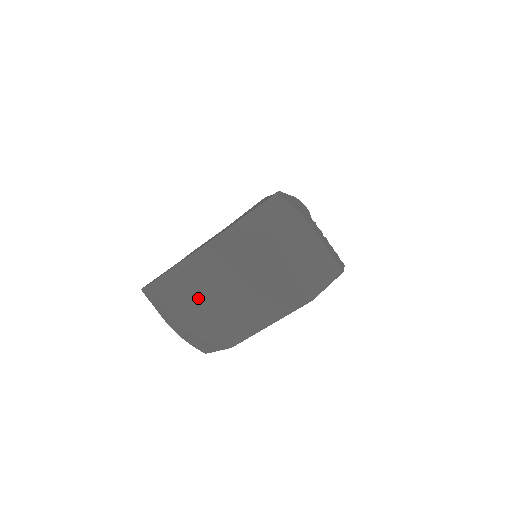
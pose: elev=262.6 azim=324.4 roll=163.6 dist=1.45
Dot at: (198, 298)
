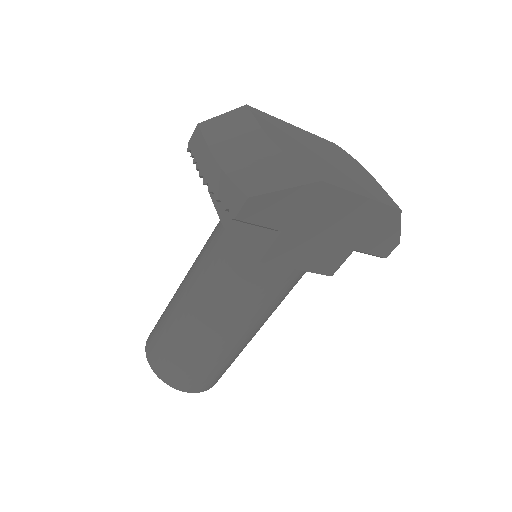
Dot at: (296, 141)
